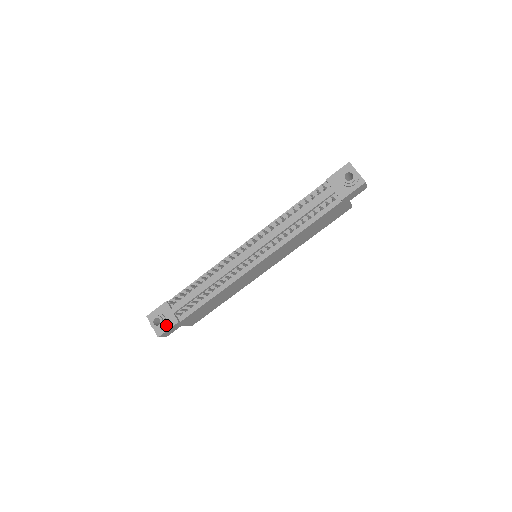
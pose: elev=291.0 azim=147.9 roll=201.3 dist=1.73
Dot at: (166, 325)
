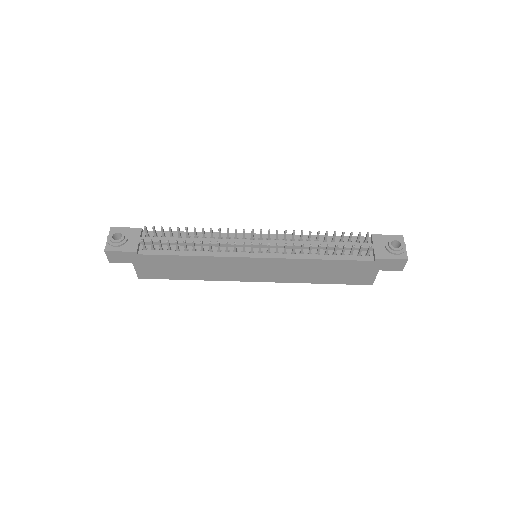
Dot at: (122, 246)
